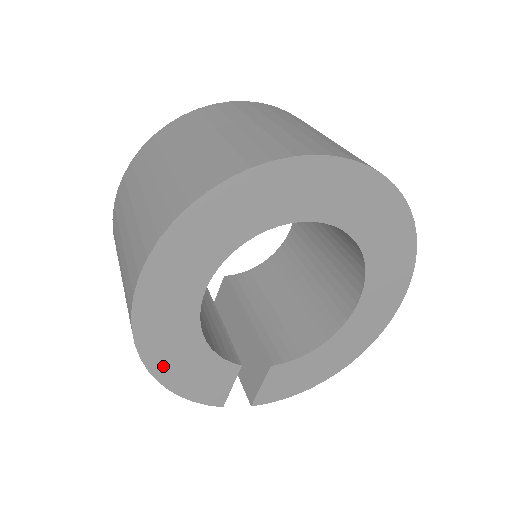
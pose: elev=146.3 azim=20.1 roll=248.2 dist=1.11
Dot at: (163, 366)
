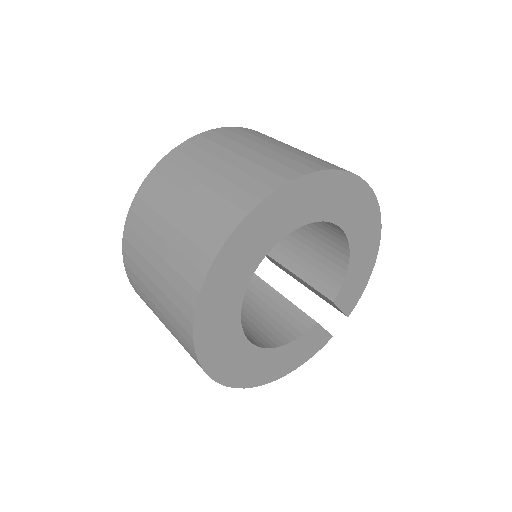
Dot at: (279, 372)
